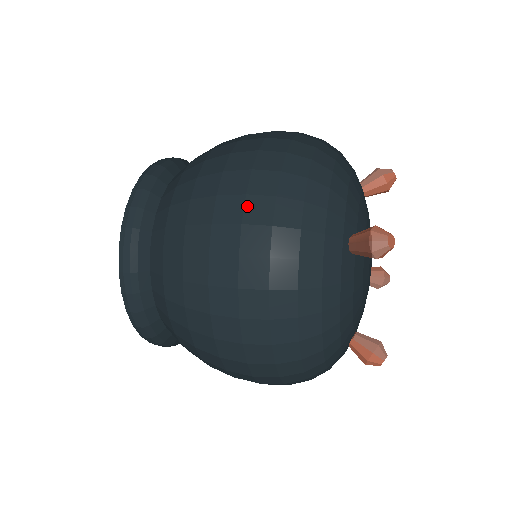
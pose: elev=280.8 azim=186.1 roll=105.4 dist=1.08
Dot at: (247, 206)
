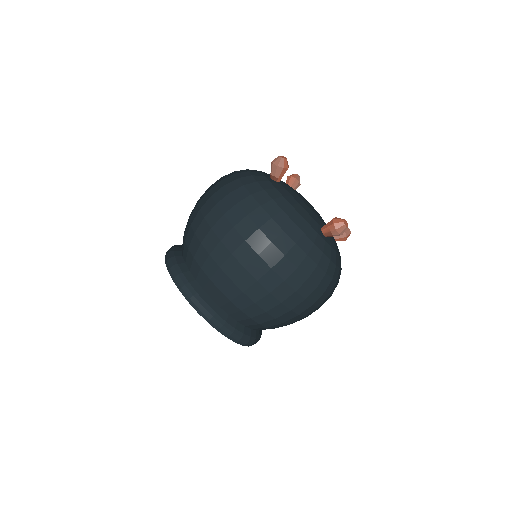
Dot at: (290, 284)
